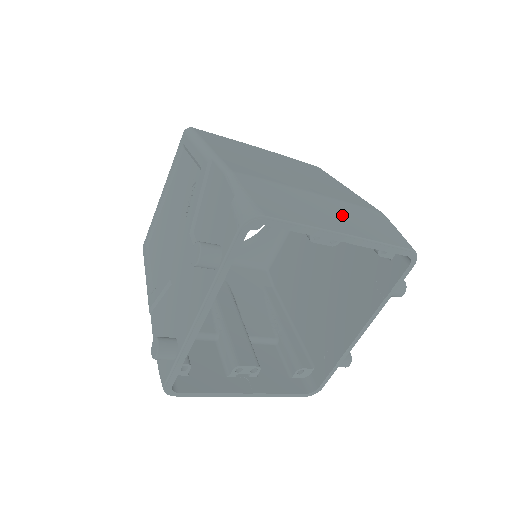
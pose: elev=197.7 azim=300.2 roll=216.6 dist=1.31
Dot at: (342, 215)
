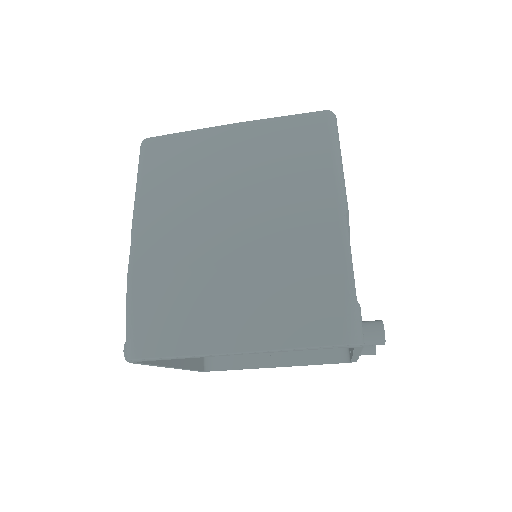
Dot at: (253, 305)
